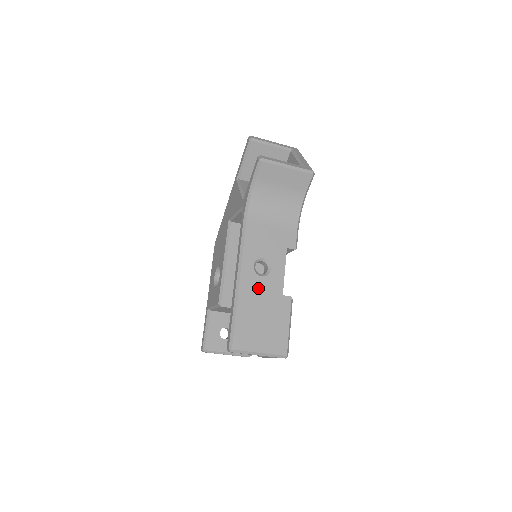
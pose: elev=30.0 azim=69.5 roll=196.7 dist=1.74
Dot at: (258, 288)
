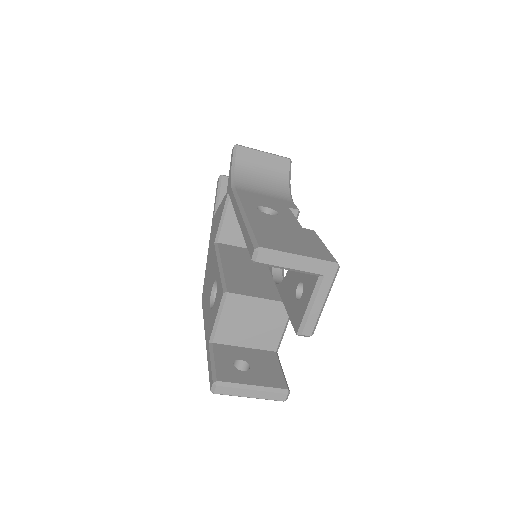
Dot at: (270, 219)
